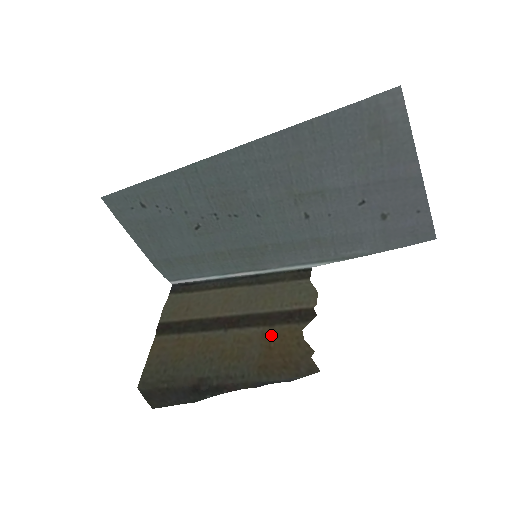
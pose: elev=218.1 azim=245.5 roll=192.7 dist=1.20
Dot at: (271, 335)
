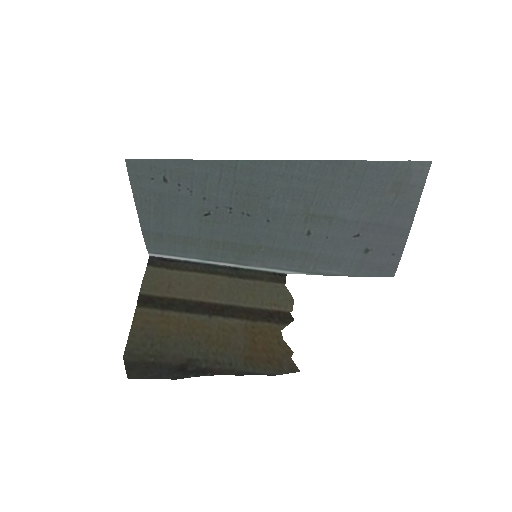
Dot at: (254, 330)
